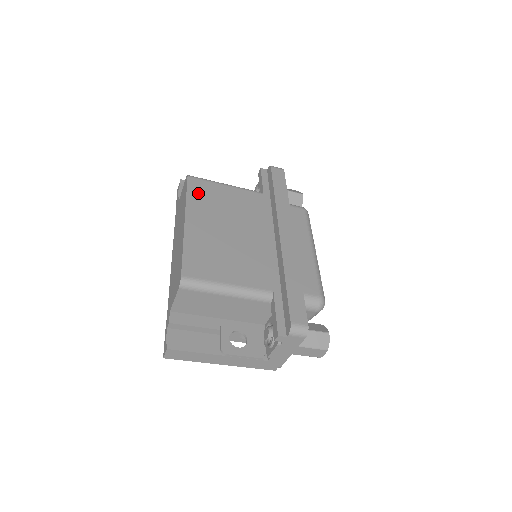
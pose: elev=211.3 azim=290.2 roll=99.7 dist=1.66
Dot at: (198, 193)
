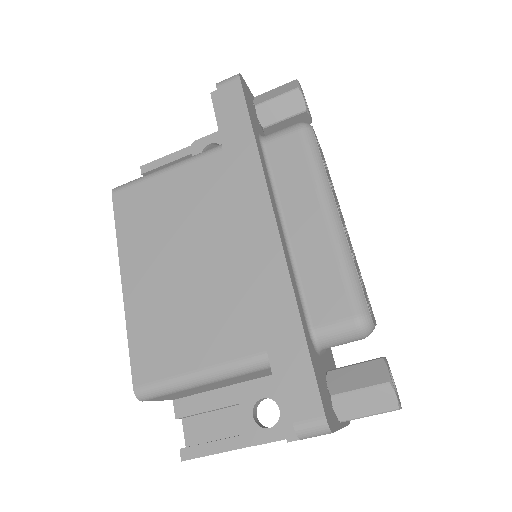
Dot at: (130, 217)
